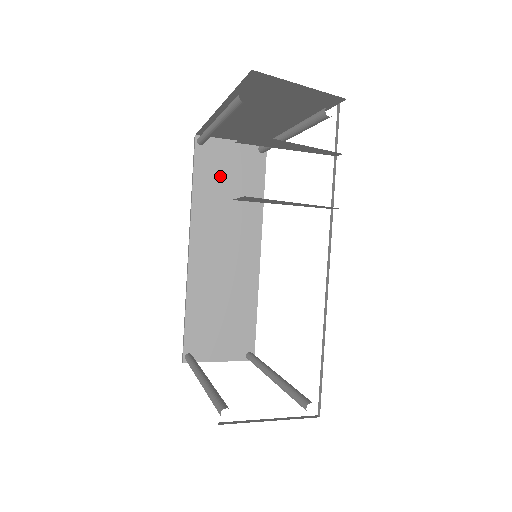
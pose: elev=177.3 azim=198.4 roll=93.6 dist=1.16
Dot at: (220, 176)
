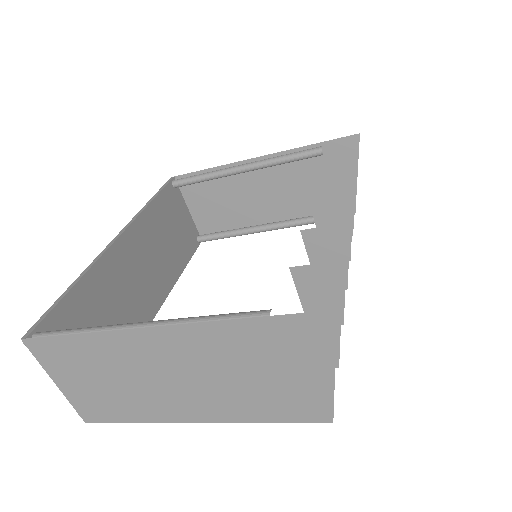
Dot at: (170, 219)
